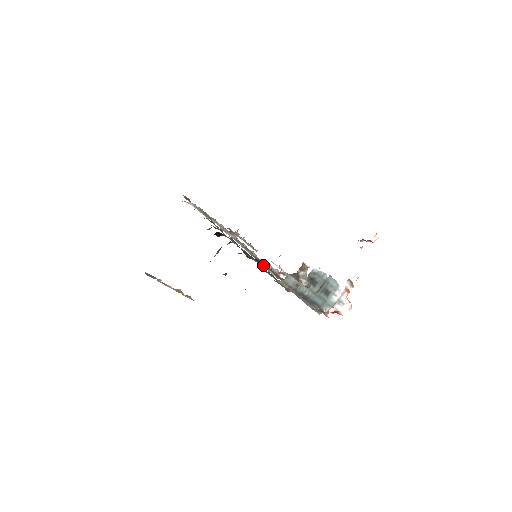
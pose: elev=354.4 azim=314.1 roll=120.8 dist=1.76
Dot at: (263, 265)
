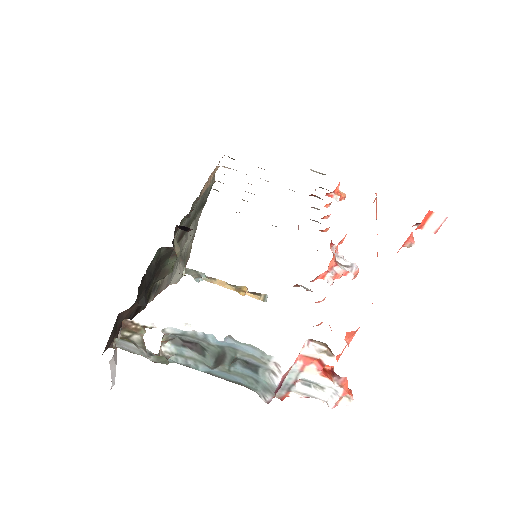
Dot at: occluded
